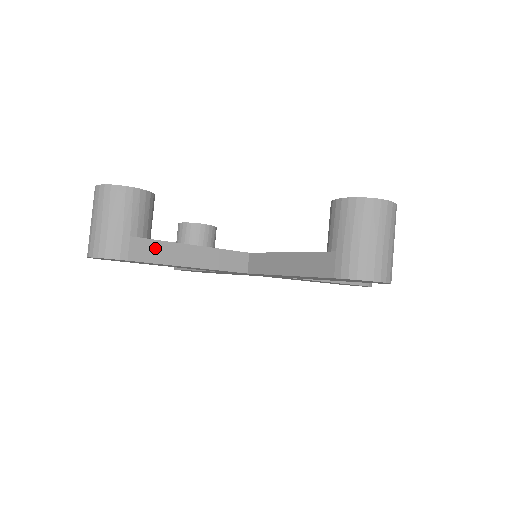
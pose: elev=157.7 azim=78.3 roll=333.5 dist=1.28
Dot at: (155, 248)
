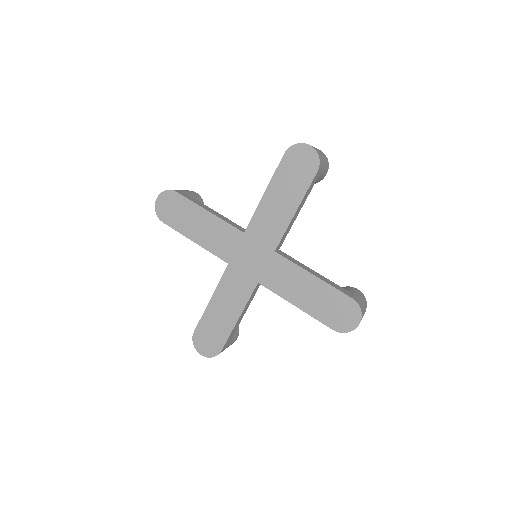
Dot at: (193, 199)
